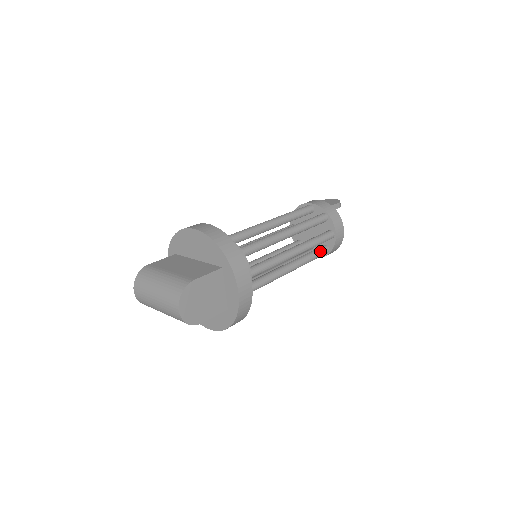
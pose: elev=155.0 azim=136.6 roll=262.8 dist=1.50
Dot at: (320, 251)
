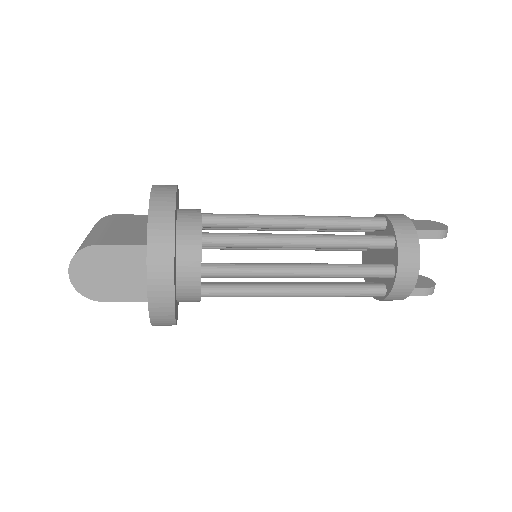
Dot at: (365, 288)
